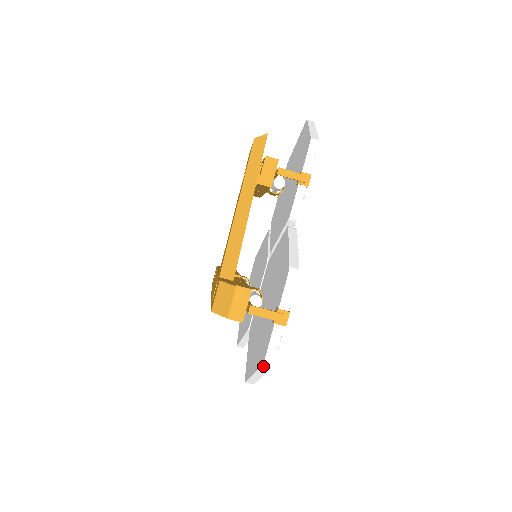
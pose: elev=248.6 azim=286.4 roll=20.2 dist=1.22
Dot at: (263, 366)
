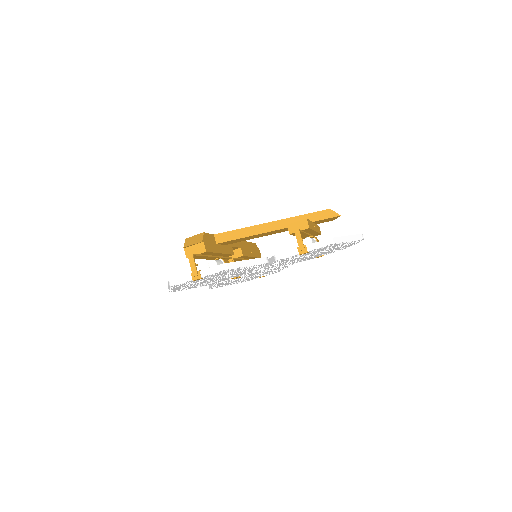
Dot at: (169, 283)
